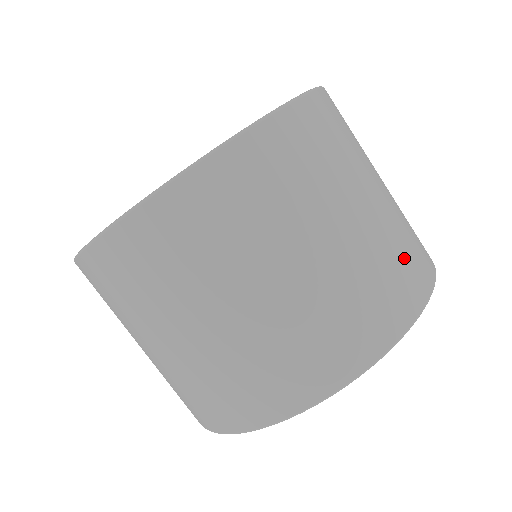
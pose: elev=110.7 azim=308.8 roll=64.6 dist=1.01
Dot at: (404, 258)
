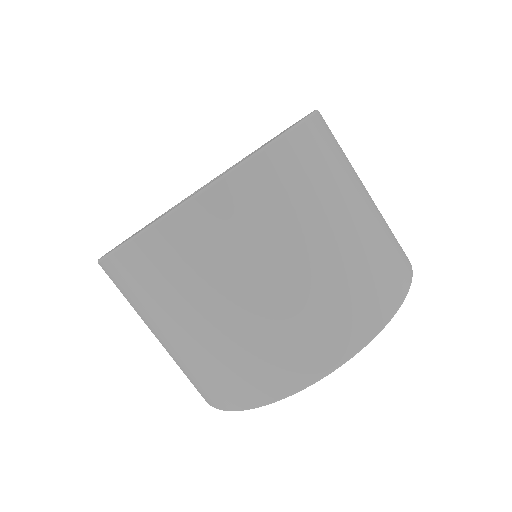
Dot at: (388, 257)
